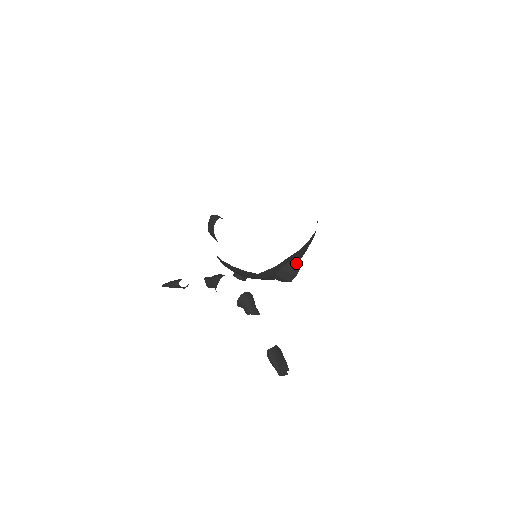
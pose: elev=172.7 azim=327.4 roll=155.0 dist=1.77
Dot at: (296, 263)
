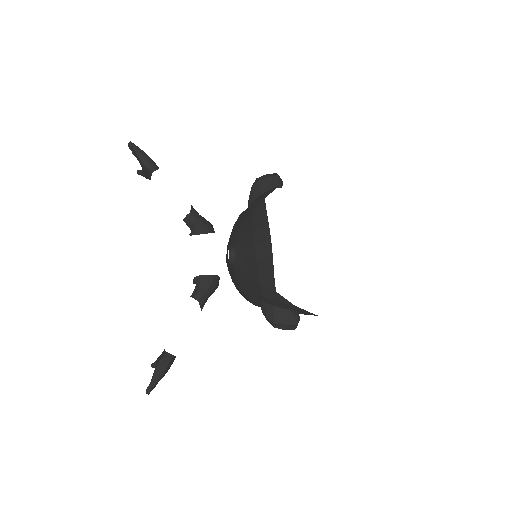
Dot at: occluded
